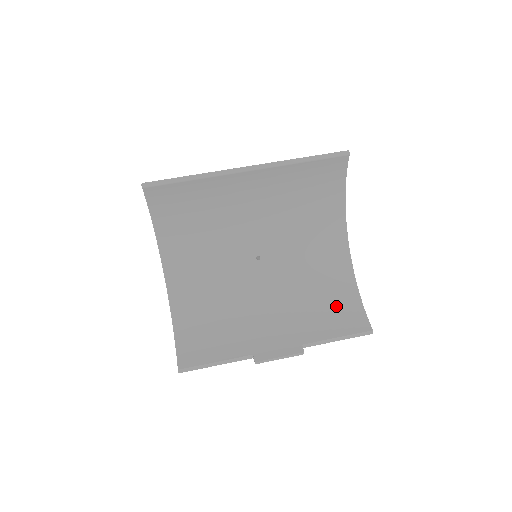
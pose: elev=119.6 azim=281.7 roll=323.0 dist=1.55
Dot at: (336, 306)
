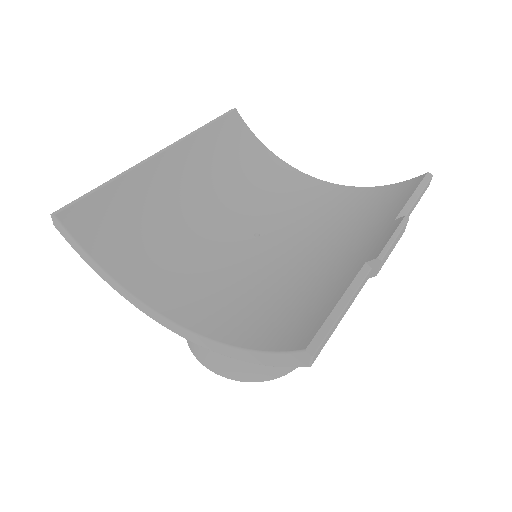
Dot at: (375, 201)
